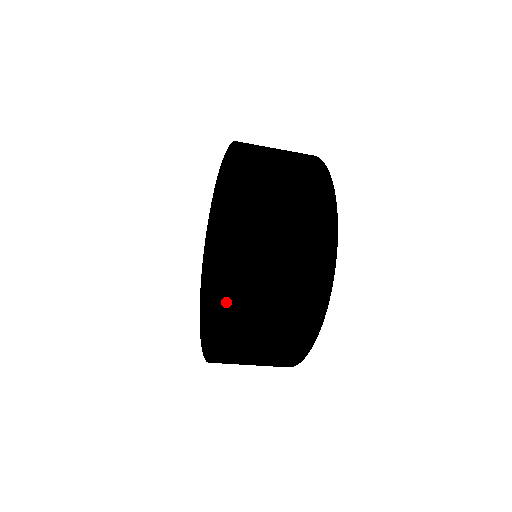
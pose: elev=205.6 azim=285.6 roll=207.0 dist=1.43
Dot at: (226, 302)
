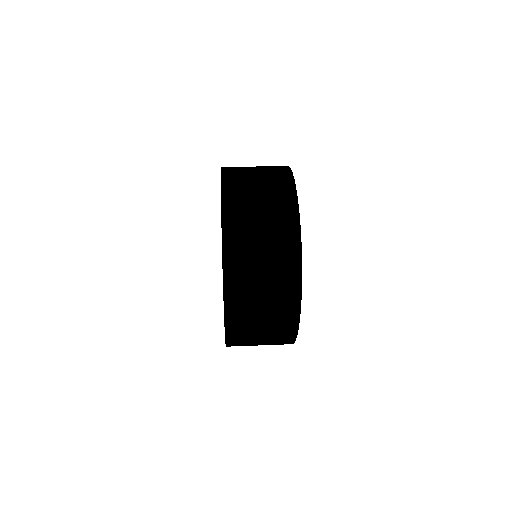
Dot at: occluded
